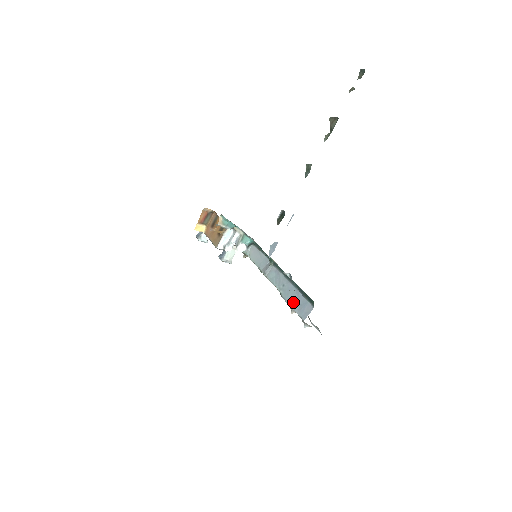
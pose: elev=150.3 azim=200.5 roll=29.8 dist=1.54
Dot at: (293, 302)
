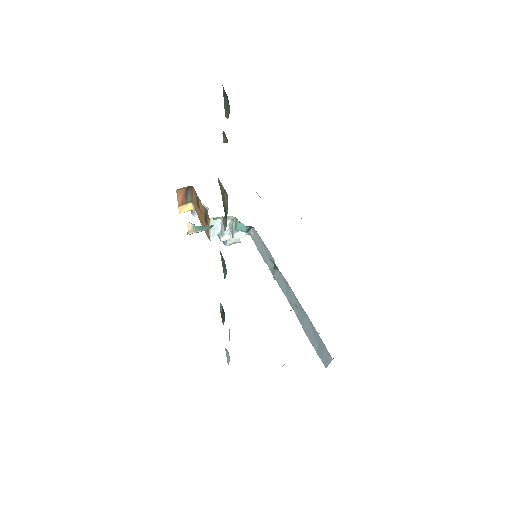
Dot at: (310, 336)
